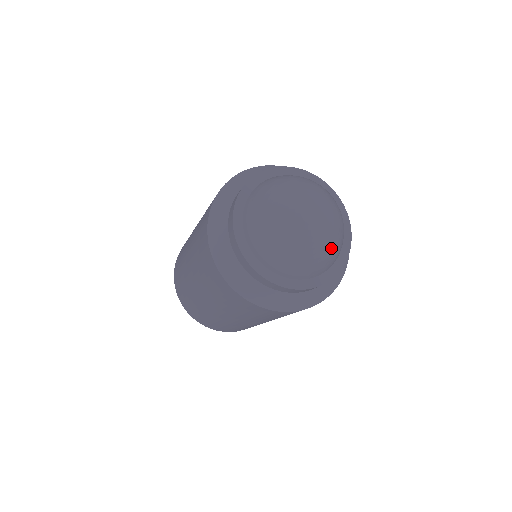
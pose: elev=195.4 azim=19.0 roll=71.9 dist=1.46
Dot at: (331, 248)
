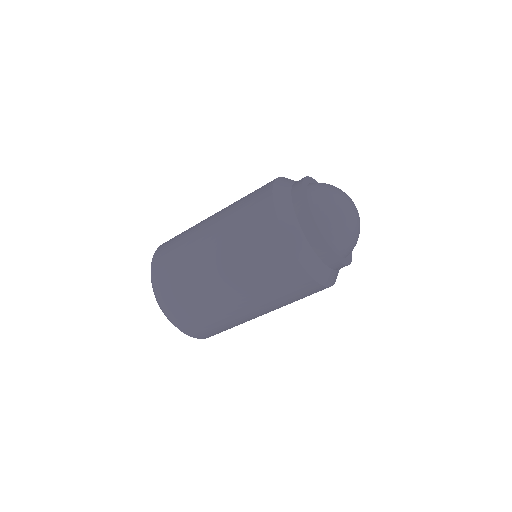
Dot at: occluded
